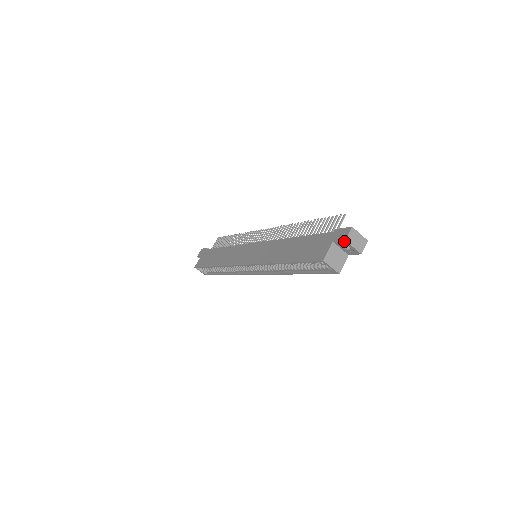
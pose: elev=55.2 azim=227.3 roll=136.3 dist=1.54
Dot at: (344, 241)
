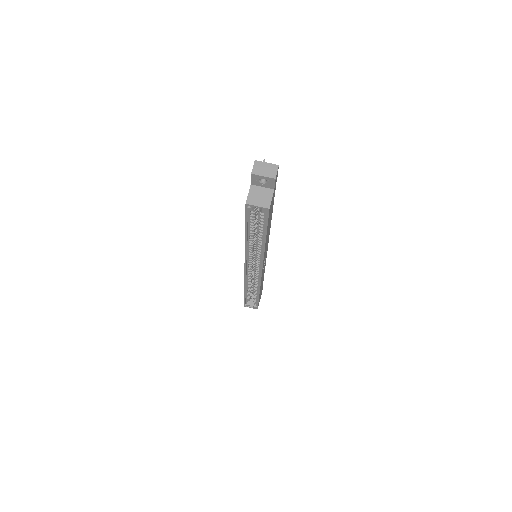
Dot at: (252, 176)
